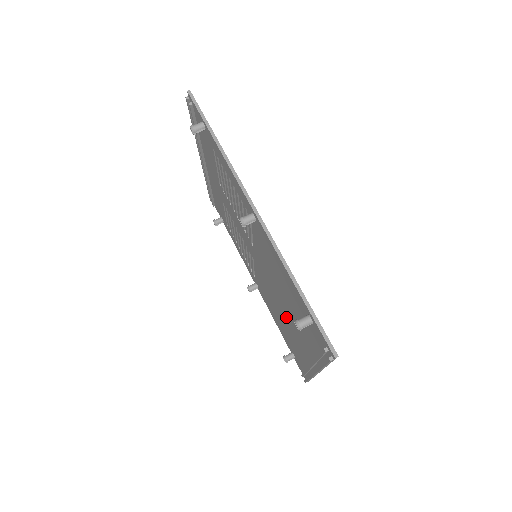
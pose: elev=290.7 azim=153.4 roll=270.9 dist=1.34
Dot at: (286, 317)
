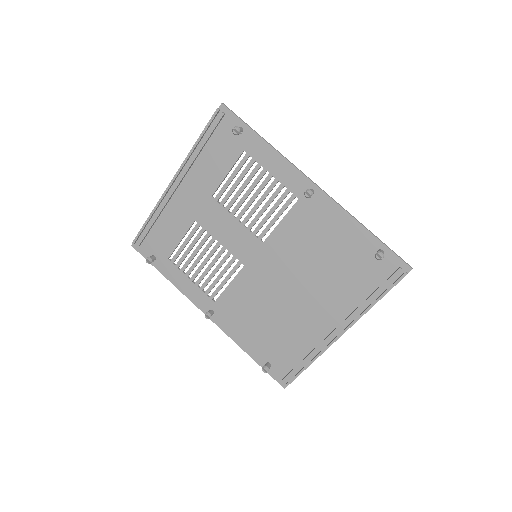
Dot at: (297, 301)
